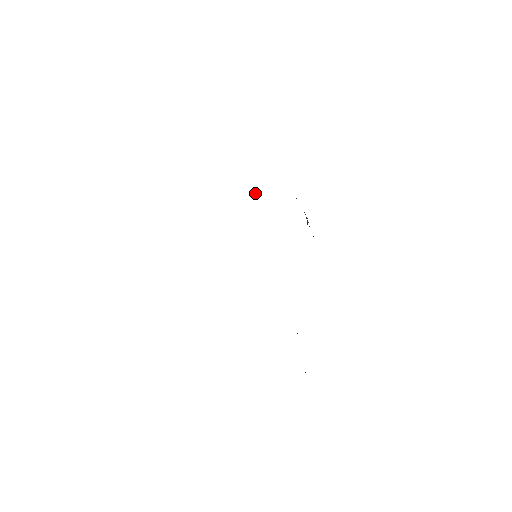
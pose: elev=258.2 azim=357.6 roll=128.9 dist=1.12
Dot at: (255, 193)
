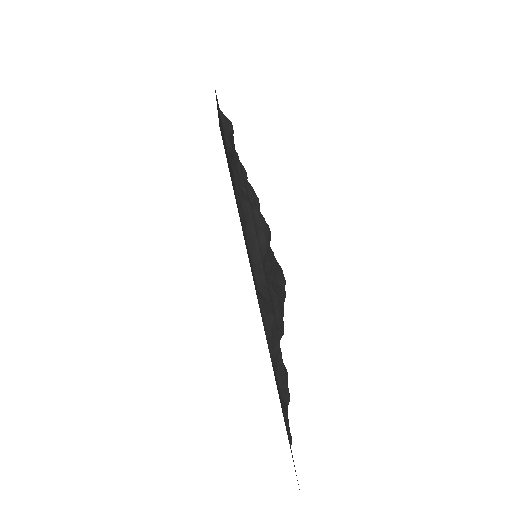
Dot at: (245, 191)
